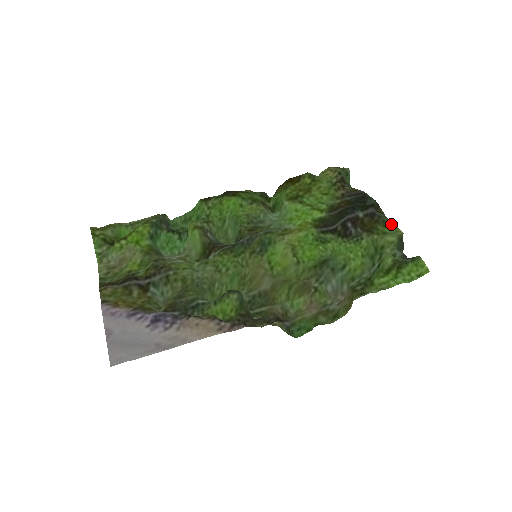
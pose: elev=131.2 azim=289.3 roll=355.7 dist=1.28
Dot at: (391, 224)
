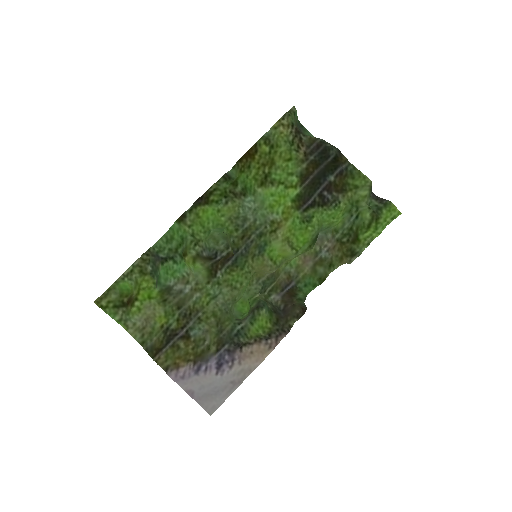
Dot at: (358, 174)
